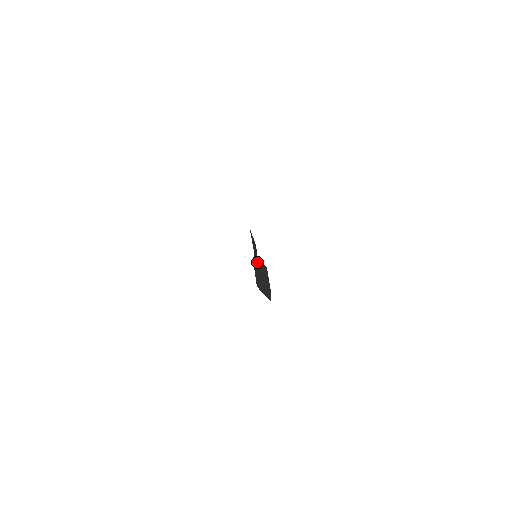
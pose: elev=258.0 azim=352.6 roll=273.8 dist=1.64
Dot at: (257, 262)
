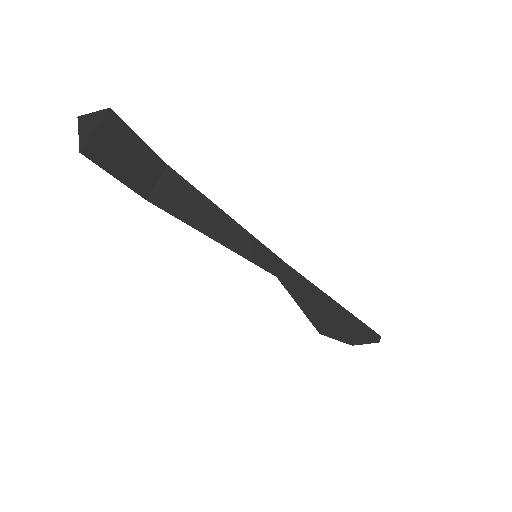
Dot at: (149, 148)
